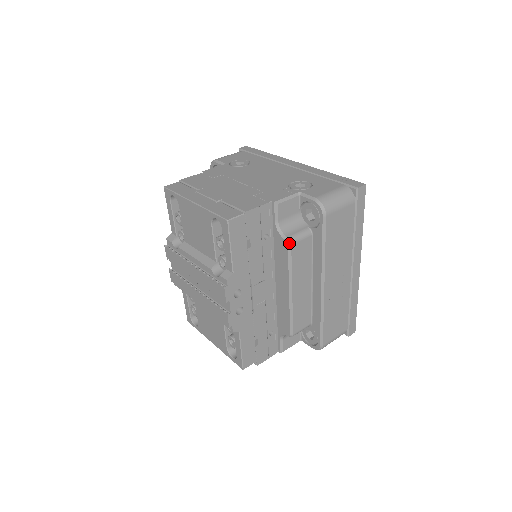
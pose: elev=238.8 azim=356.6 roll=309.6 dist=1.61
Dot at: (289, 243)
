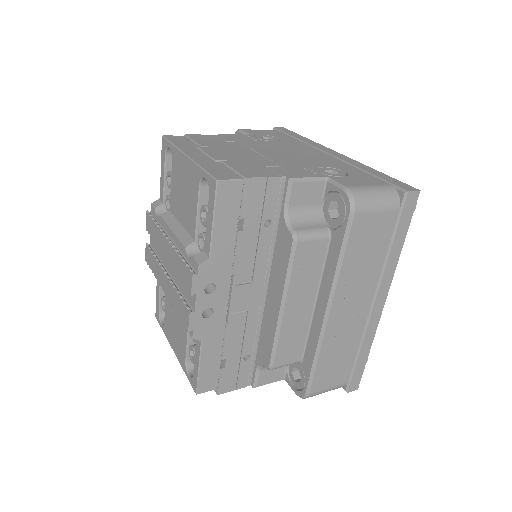
Dot at: (295, 238)
